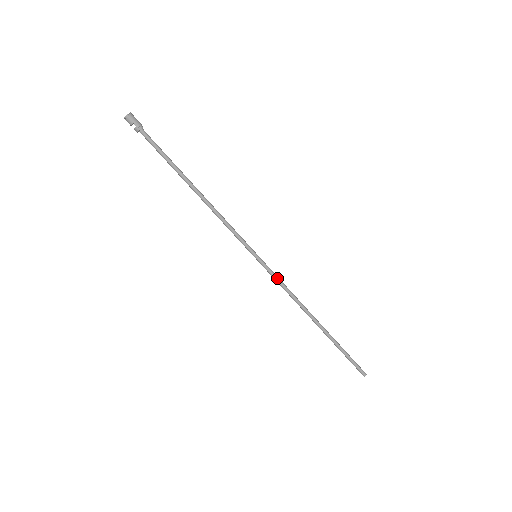
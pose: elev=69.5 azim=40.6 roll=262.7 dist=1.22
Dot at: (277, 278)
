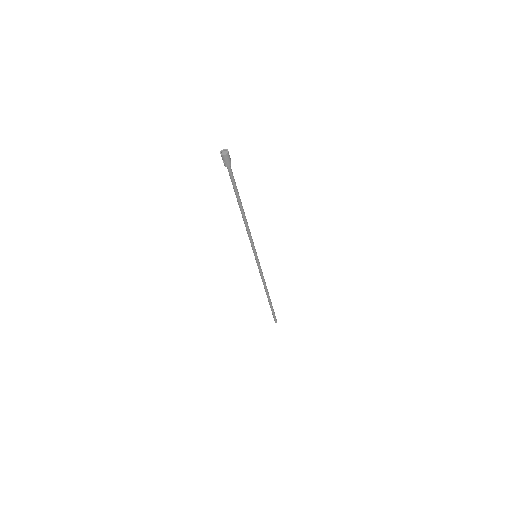
Dot at: (260, 271)
